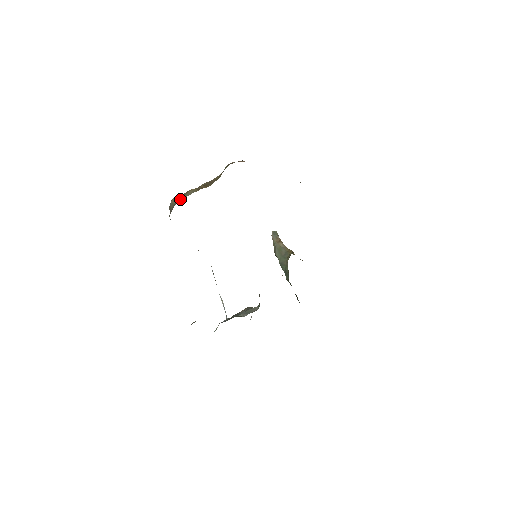
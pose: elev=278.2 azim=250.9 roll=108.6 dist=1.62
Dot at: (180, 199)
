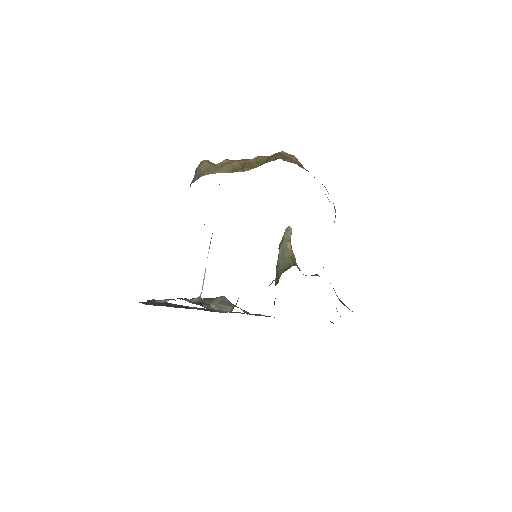
Dot at: (210, 171)
